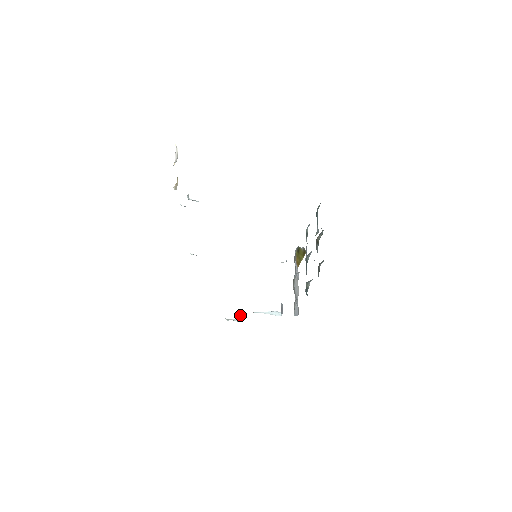
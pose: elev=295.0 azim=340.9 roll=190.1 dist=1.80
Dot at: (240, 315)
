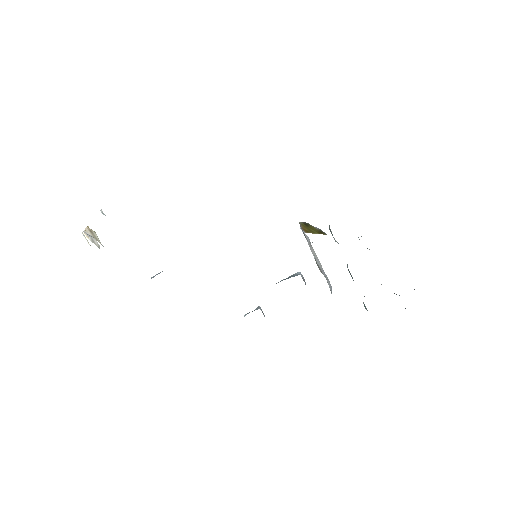
Dot at: (261, 310)
